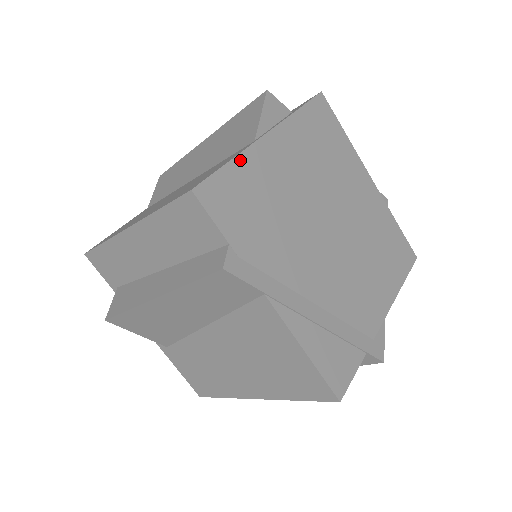
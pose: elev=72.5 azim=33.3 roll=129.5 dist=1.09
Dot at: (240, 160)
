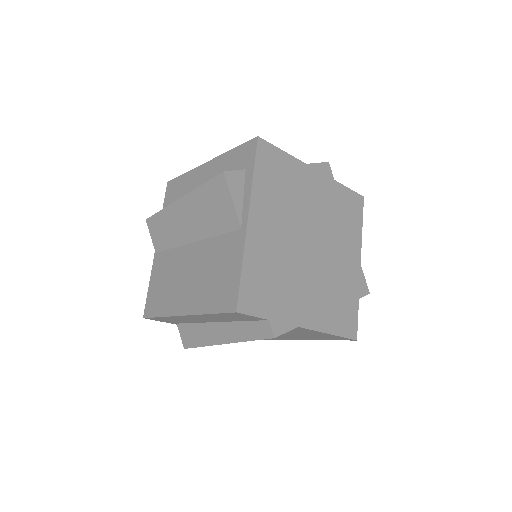
Dot at: (246, 261)
